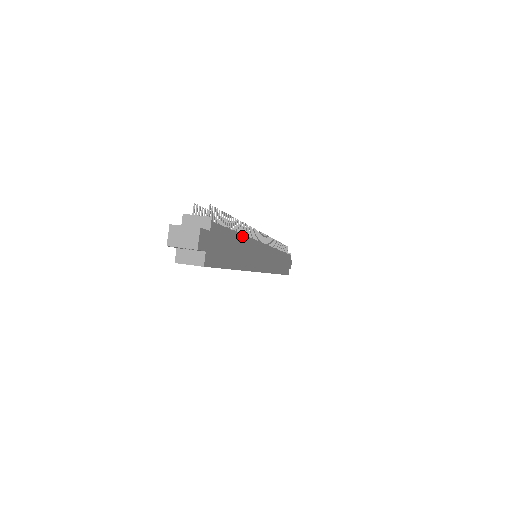
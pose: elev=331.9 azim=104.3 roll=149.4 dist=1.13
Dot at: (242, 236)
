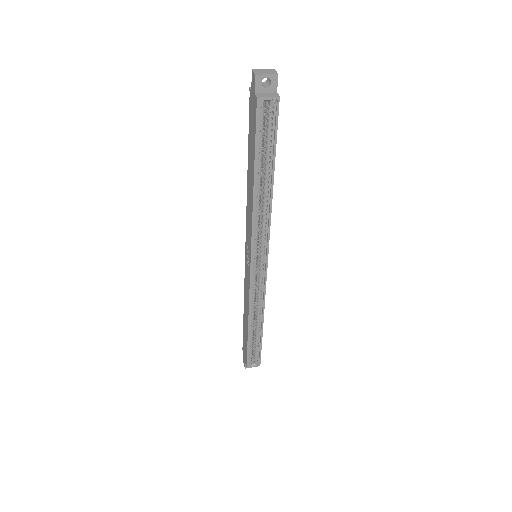
Dot at: occluded
